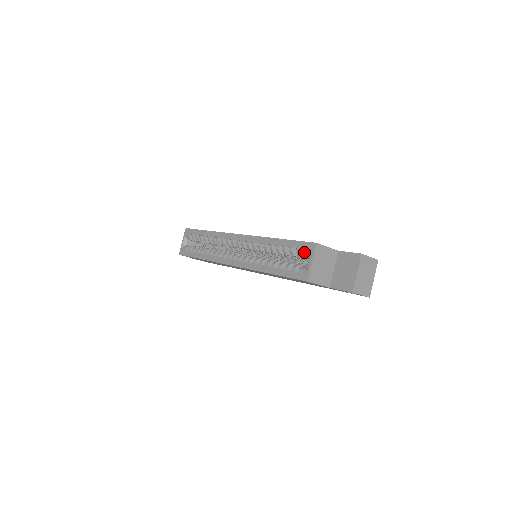
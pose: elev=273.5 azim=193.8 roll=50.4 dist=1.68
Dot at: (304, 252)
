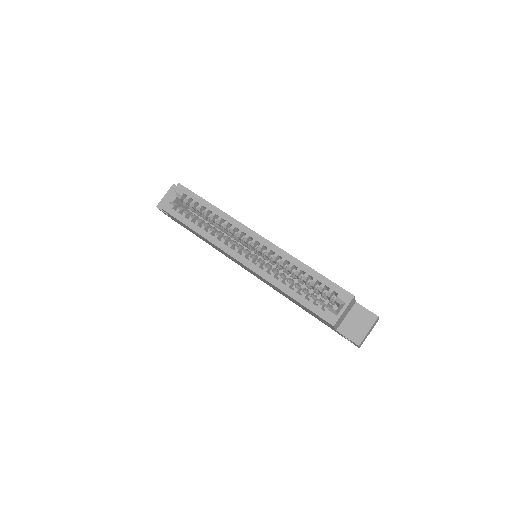
Dot at: (338, 297)
